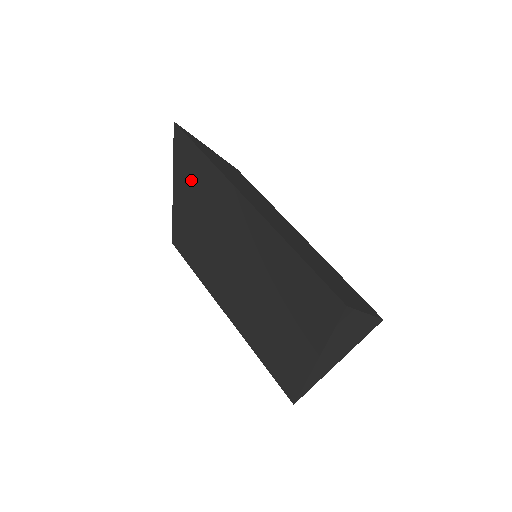
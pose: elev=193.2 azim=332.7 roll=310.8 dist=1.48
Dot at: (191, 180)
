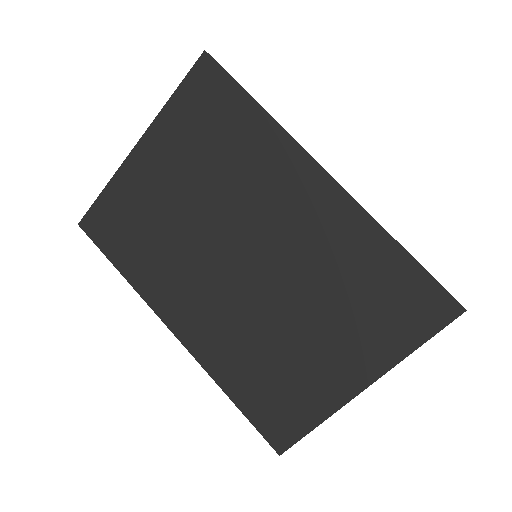
Dot at: (200, 135)
